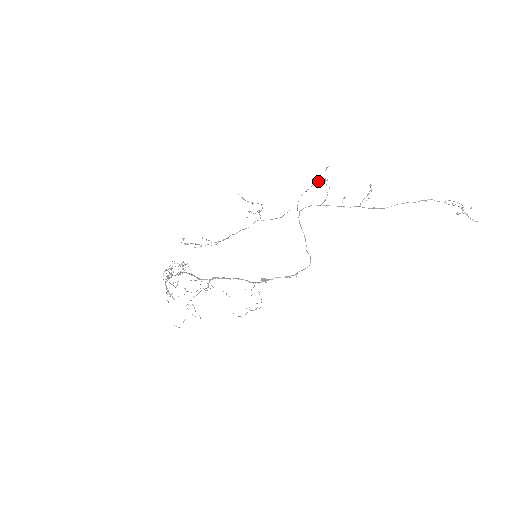
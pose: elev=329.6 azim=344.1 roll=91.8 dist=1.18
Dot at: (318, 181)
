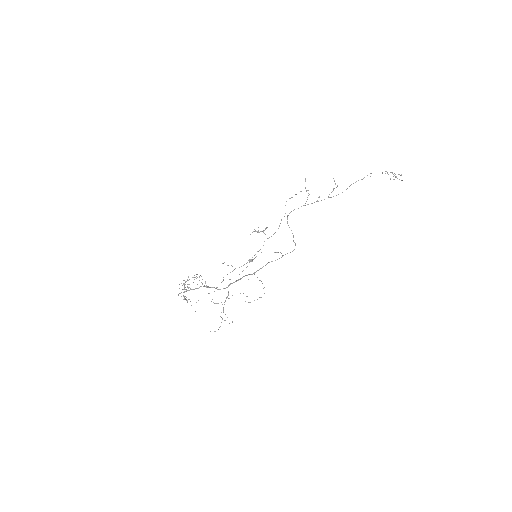
Dot at: (301, 191)
